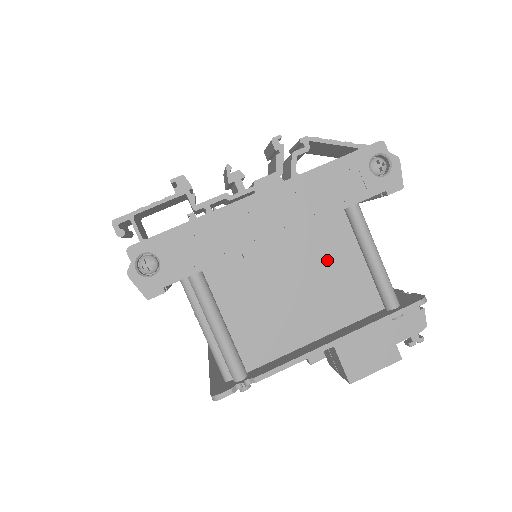
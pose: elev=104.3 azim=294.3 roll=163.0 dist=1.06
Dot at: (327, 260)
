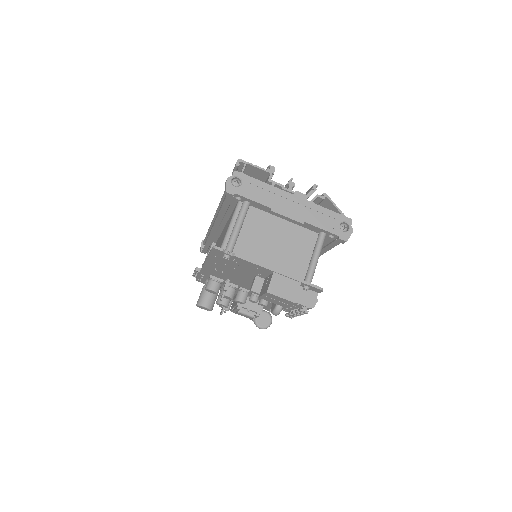
Dot at: (297, 245)
